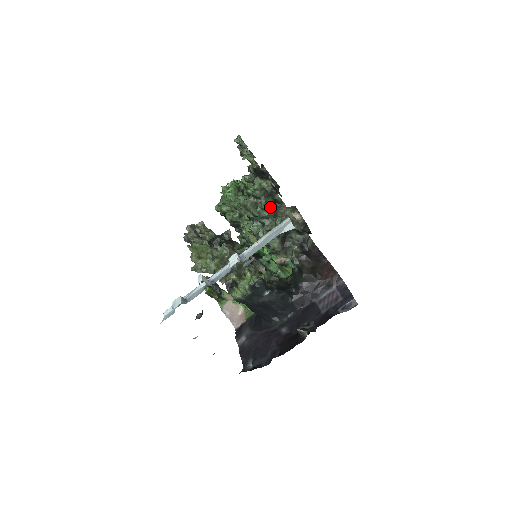
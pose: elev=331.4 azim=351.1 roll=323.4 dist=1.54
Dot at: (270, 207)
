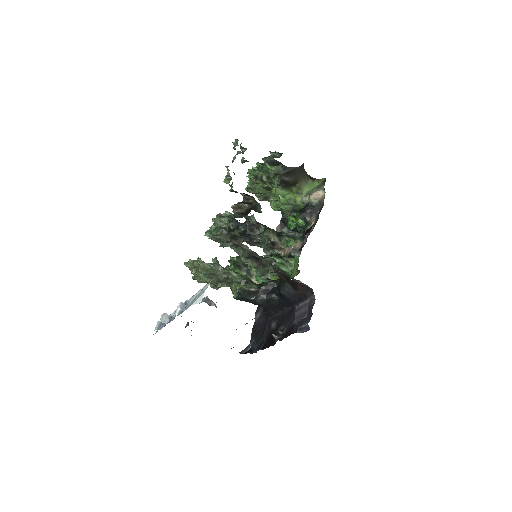
Dot at: (228, 244)
